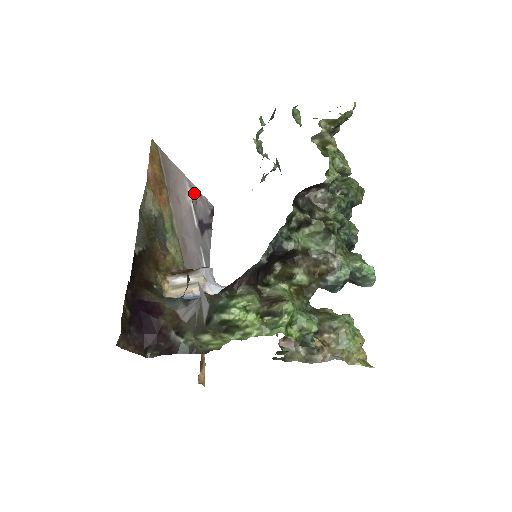
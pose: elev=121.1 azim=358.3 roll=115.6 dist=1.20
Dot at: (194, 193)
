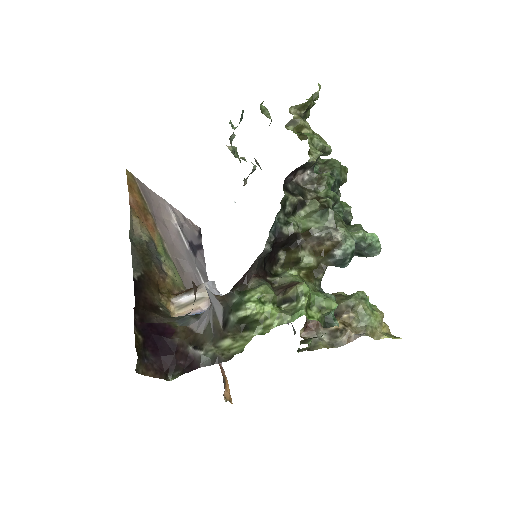
Dot at: (178, 217)
